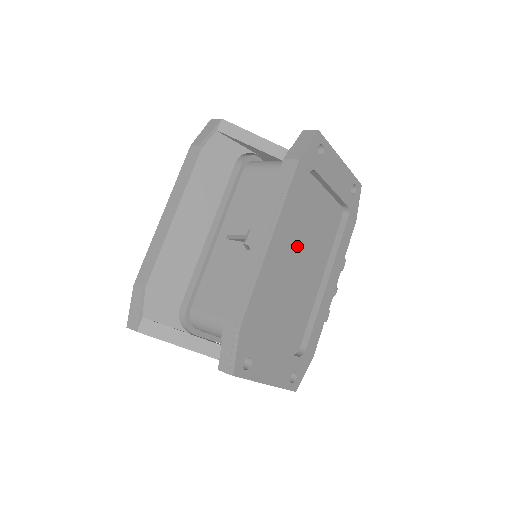
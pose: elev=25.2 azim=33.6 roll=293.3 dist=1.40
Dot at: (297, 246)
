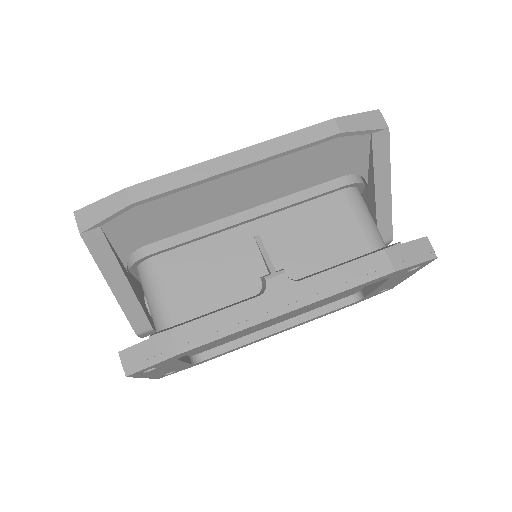
Dot at: occluded
